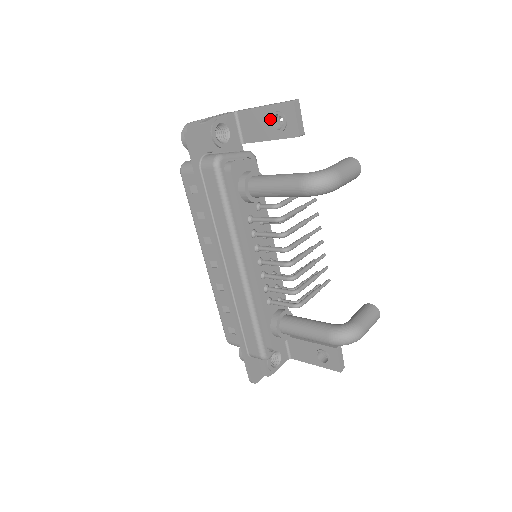
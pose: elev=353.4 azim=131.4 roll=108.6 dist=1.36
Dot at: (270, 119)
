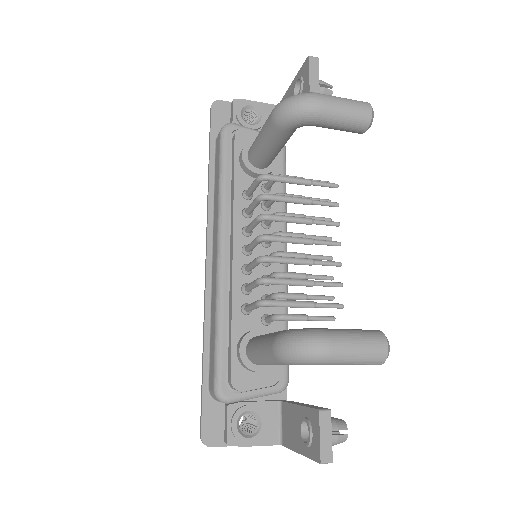
Dot at: (293, 90)
